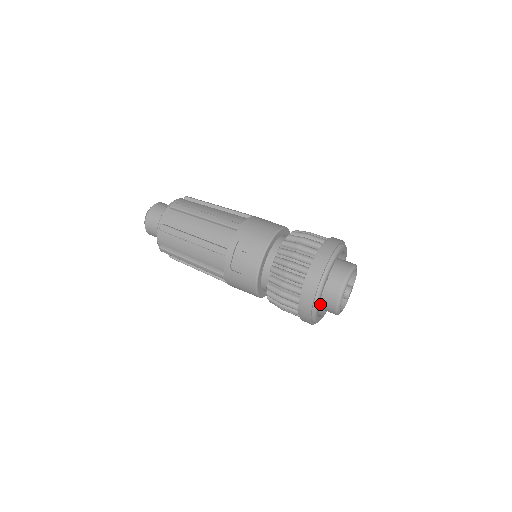
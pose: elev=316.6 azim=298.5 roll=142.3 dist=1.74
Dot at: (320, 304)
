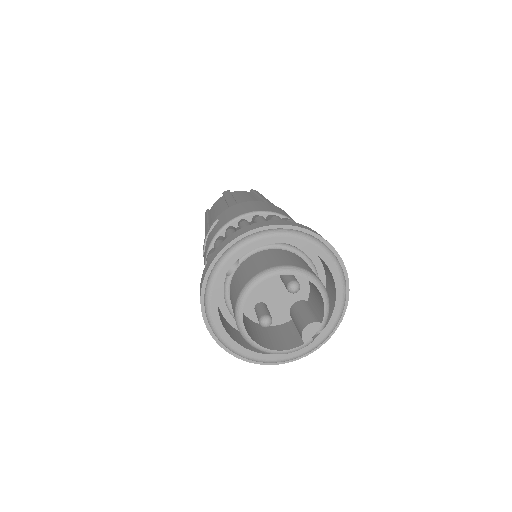
Dot at: occluded
